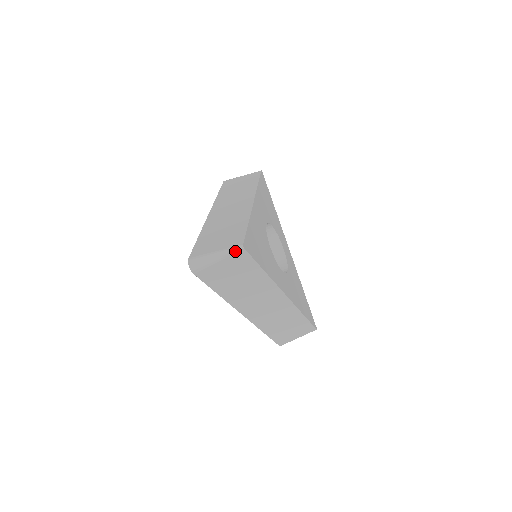
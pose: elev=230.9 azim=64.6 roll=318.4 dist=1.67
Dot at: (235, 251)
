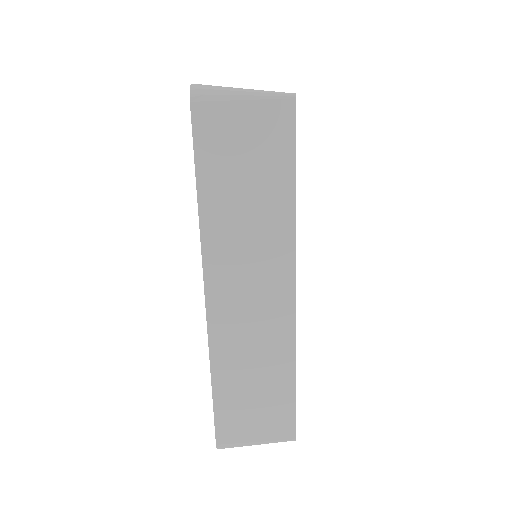
Dot at: (283, 441)
